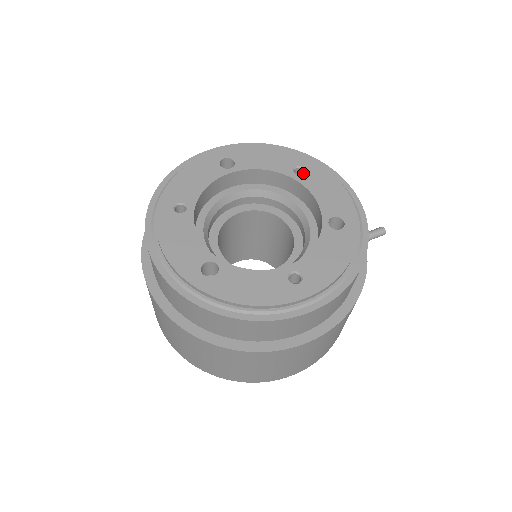
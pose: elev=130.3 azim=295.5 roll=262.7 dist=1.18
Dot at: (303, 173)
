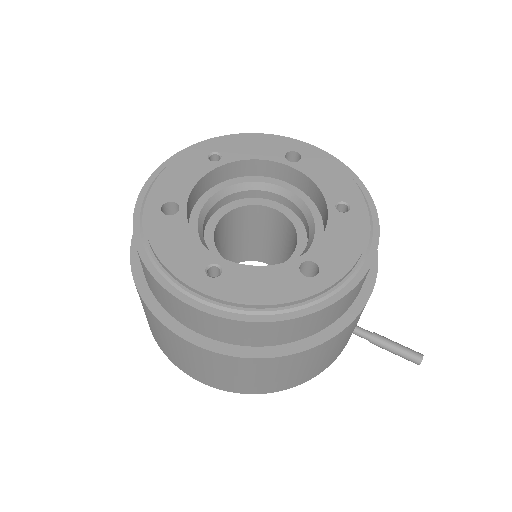
Dot at: (344, 212)
